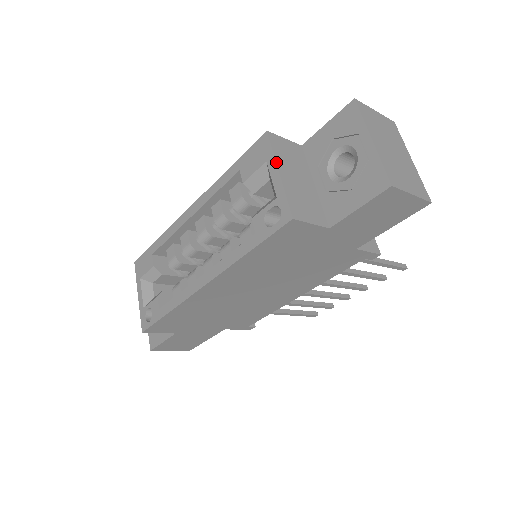
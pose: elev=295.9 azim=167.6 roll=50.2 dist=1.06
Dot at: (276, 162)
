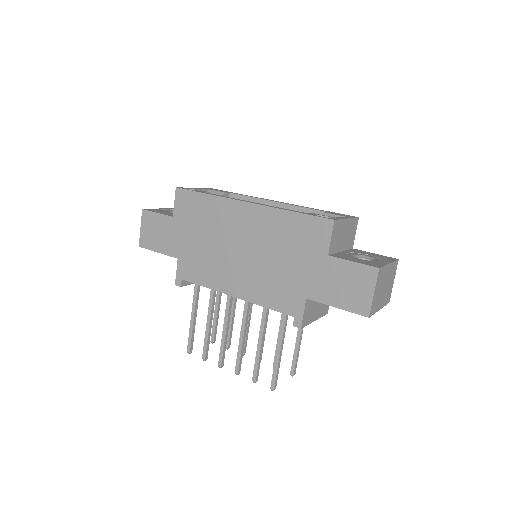
Dot at: (350, 218)
